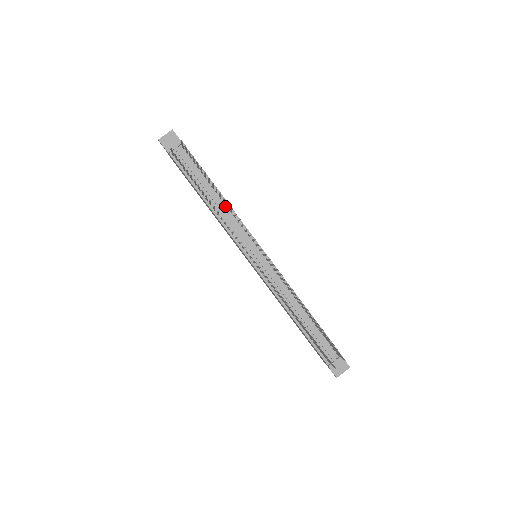
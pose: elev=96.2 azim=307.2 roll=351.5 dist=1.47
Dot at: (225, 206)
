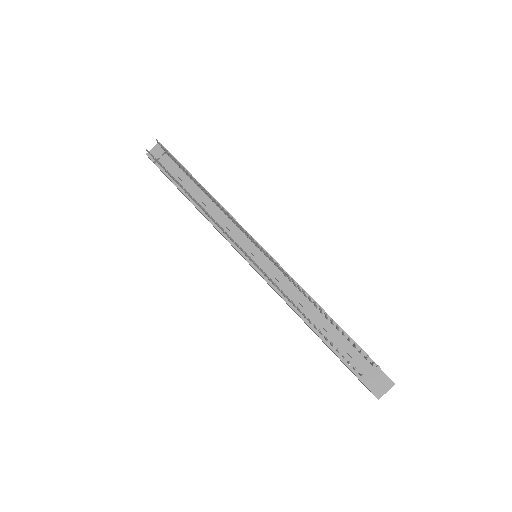
Dot at: (214, 205)
